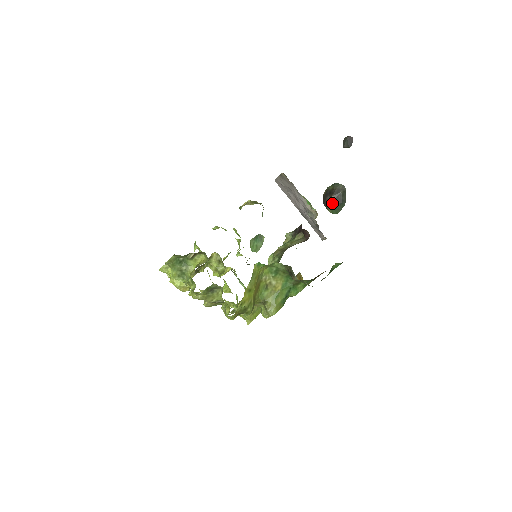
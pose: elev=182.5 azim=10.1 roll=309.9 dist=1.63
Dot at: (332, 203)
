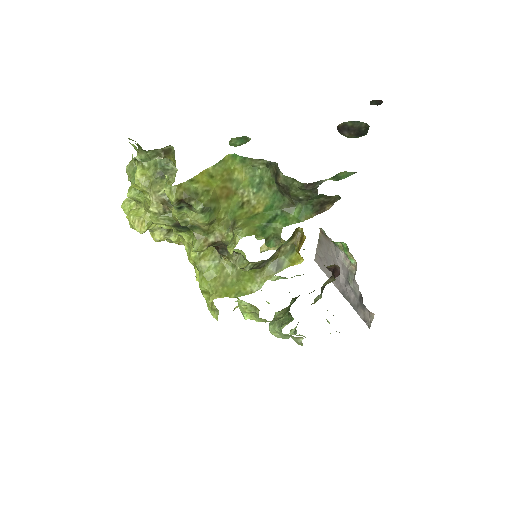
Dot at: (350, 137)
